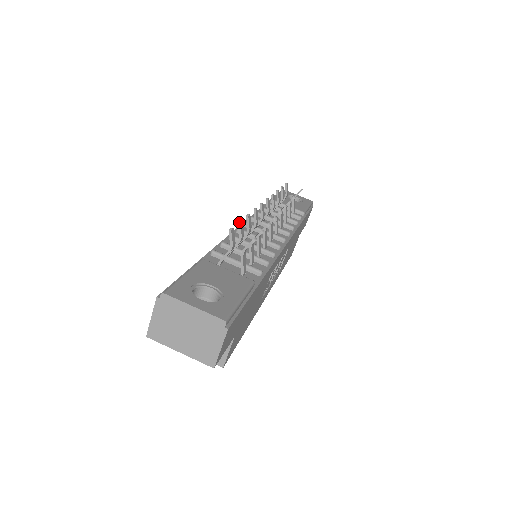
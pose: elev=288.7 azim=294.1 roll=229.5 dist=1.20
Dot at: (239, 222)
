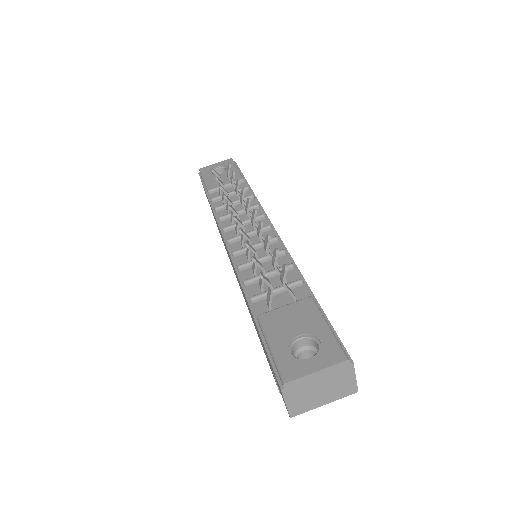
Dot at: (253, 260)
